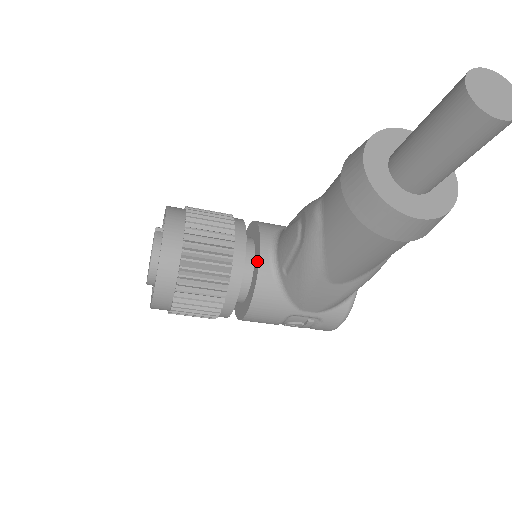
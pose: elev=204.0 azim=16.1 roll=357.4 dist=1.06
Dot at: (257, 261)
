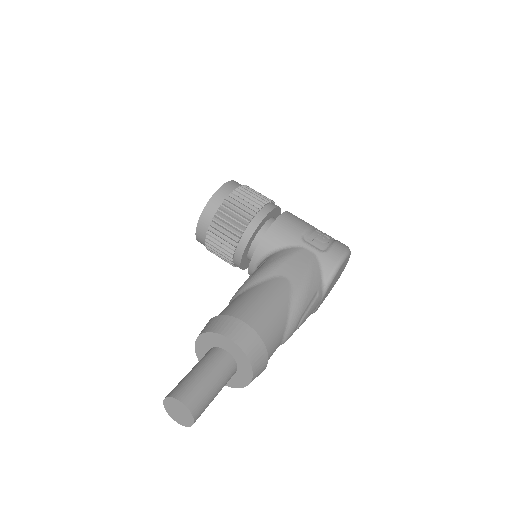
Dot at: occluded
